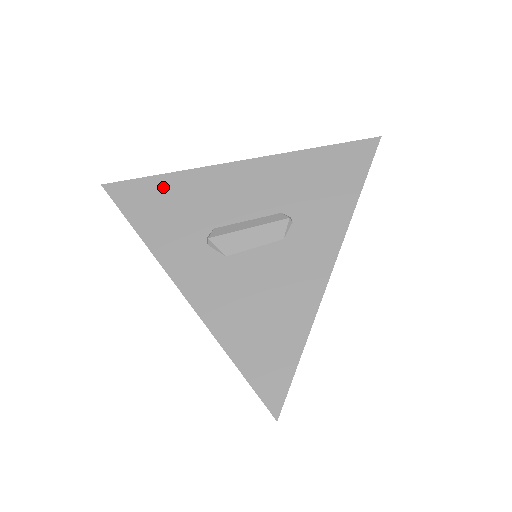
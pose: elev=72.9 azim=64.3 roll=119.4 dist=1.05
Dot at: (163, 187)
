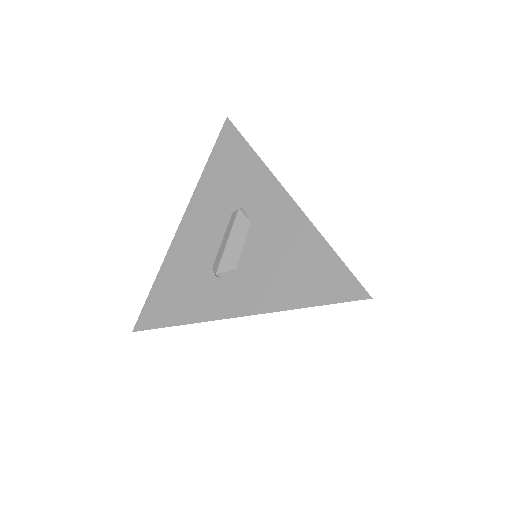
Dot at: (162, 287)
